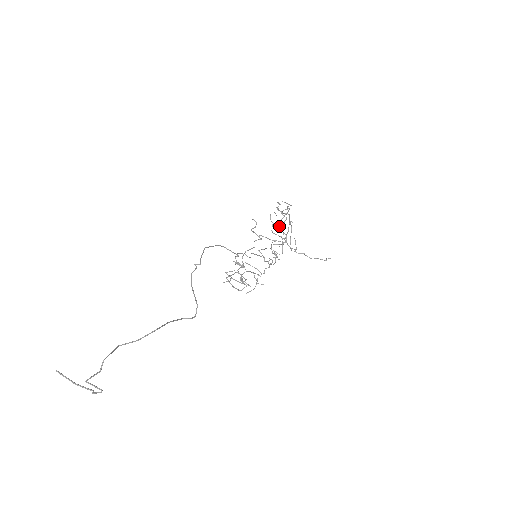
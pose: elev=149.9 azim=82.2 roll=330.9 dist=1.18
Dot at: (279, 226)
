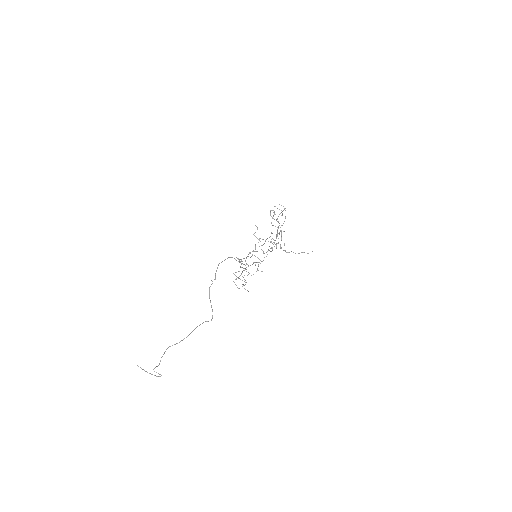
Dot at: occluded
